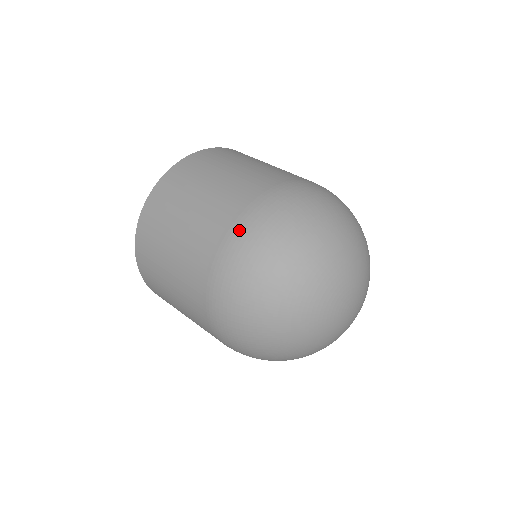
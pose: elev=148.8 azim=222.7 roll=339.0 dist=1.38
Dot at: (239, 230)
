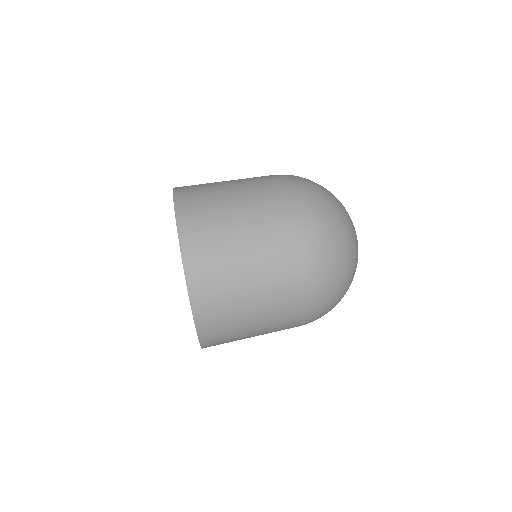
Dot at: (292, 189)
